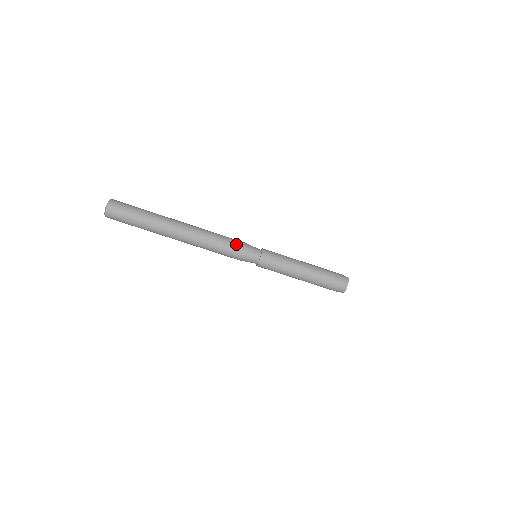
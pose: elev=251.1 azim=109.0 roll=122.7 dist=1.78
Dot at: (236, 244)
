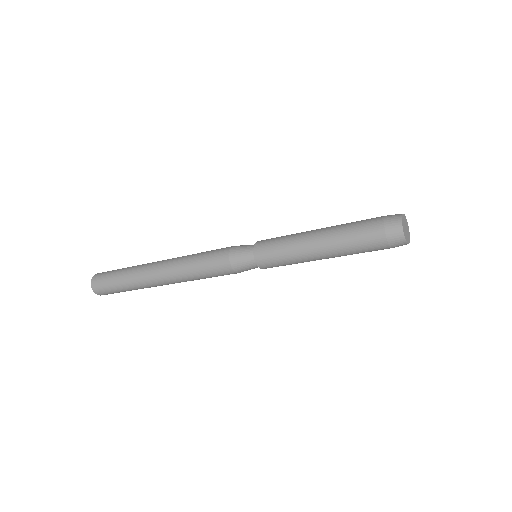
Dot at: occluded
